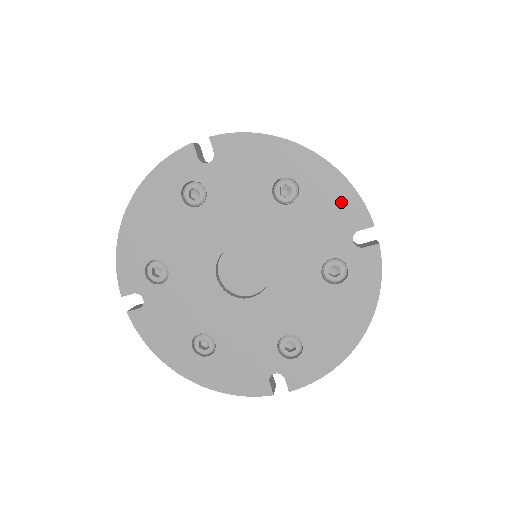
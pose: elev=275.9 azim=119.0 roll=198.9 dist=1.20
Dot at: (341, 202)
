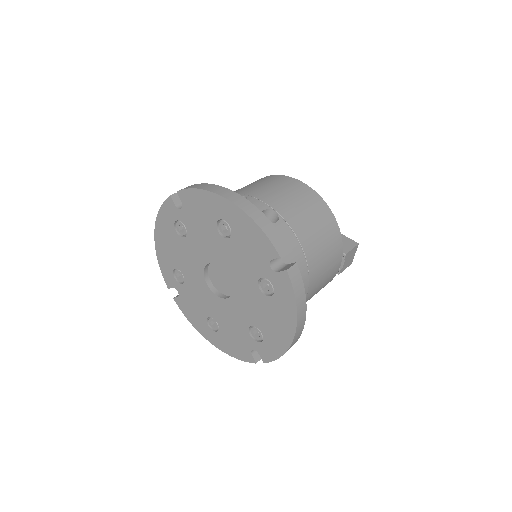
Dot at: (256, 238)
